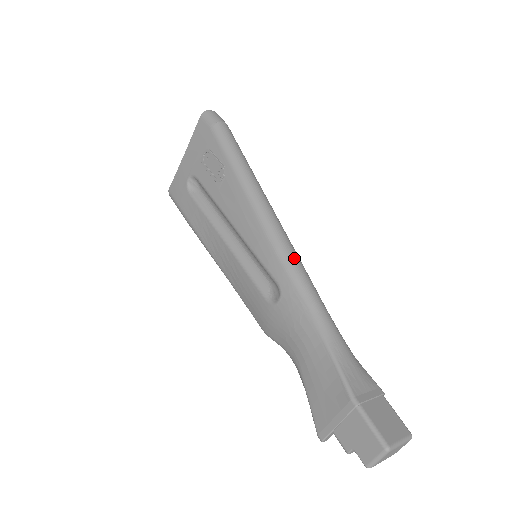
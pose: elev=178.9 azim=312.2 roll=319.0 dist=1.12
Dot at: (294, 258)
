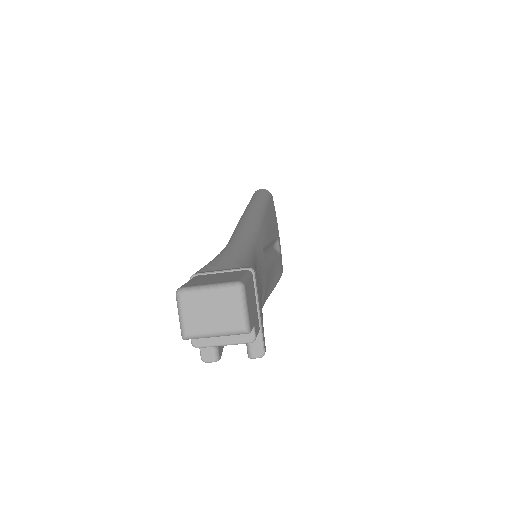
Dot at: (243, 222)
